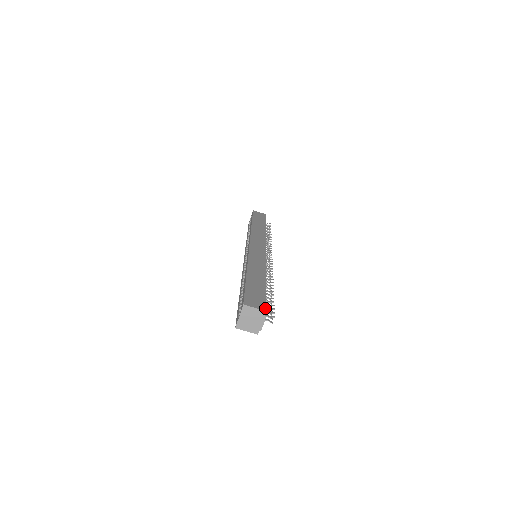
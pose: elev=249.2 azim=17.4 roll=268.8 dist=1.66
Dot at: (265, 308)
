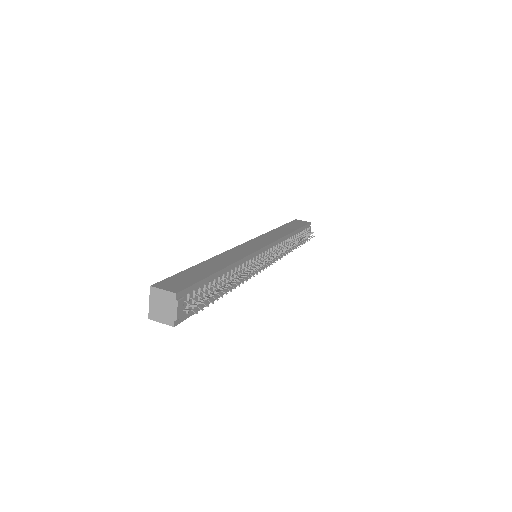
Dot at: (178, 291)
